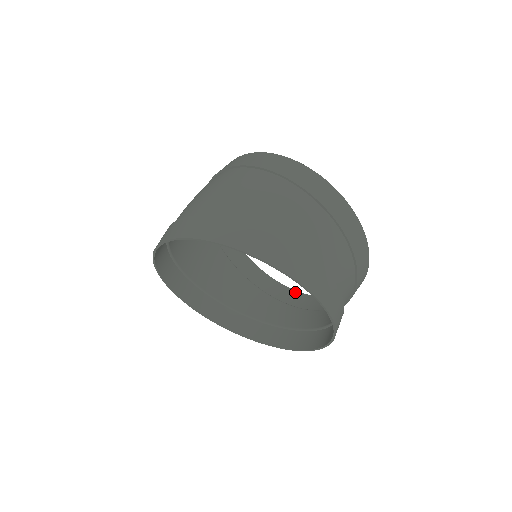
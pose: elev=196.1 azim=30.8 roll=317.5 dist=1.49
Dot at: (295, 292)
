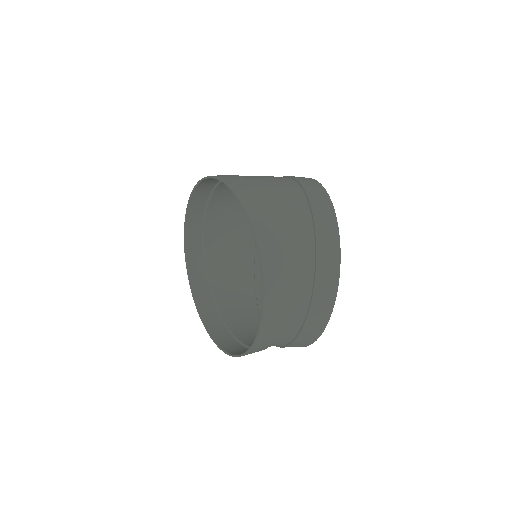
Dot at: occluded
